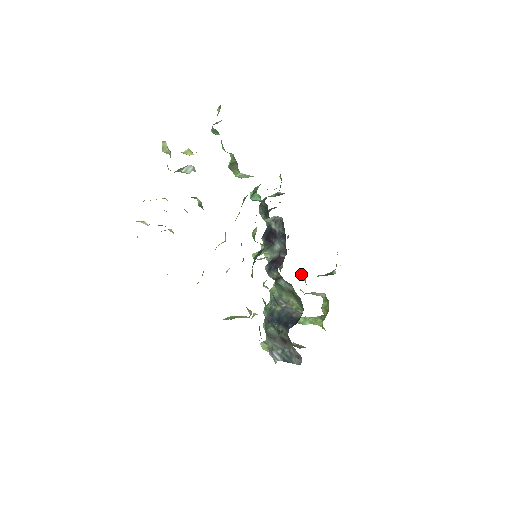
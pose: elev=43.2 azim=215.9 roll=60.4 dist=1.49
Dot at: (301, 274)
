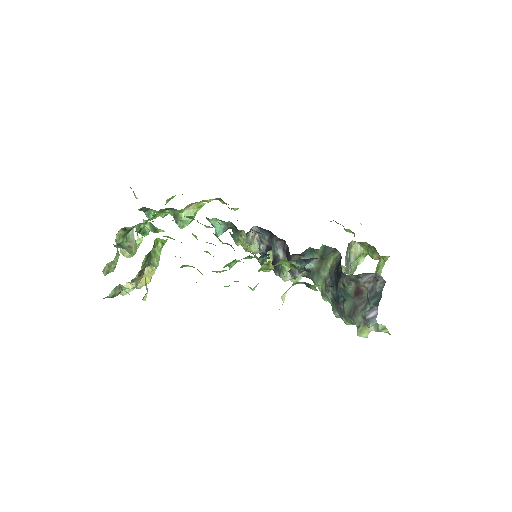
Dot at: occluded
